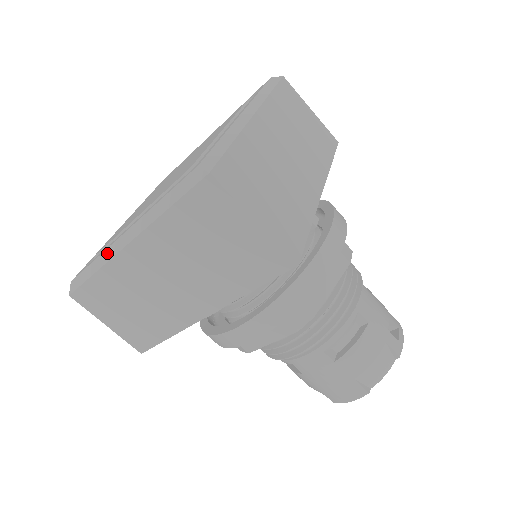
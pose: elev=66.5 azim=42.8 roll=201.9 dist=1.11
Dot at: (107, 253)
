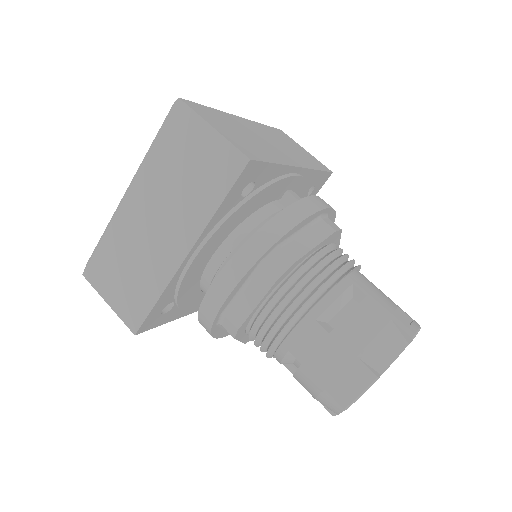
Dot at: (114, 215)
